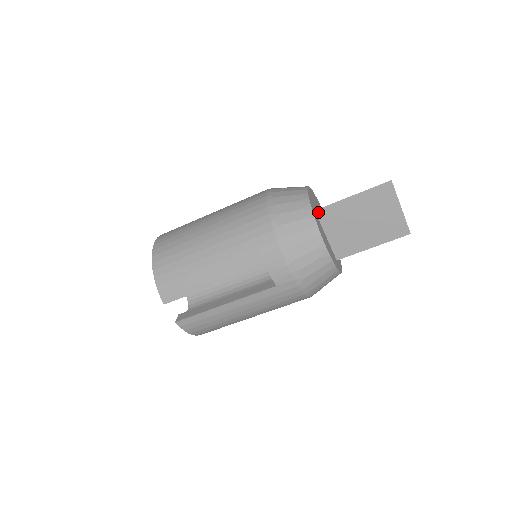
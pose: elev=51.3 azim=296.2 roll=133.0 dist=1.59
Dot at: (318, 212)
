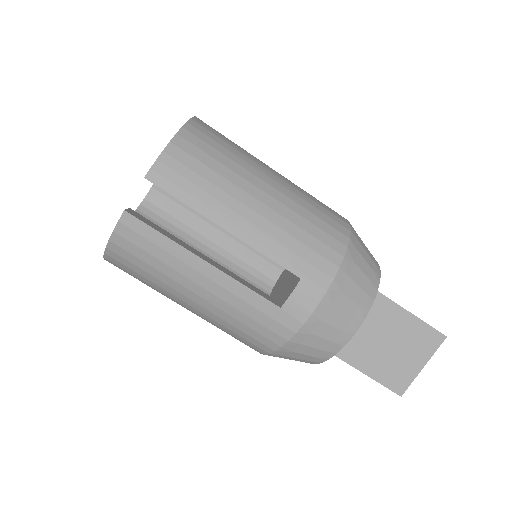
Dot at: occluded
